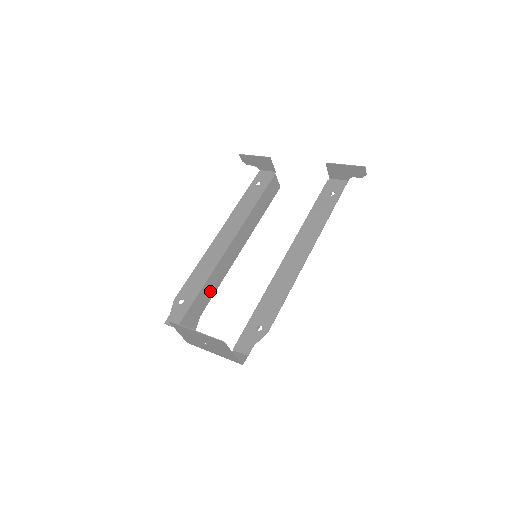
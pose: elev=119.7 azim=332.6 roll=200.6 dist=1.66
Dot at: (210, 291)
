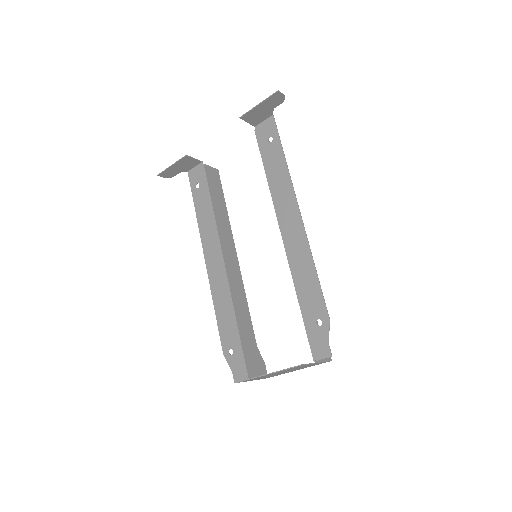
Dot at: (245, 319)
